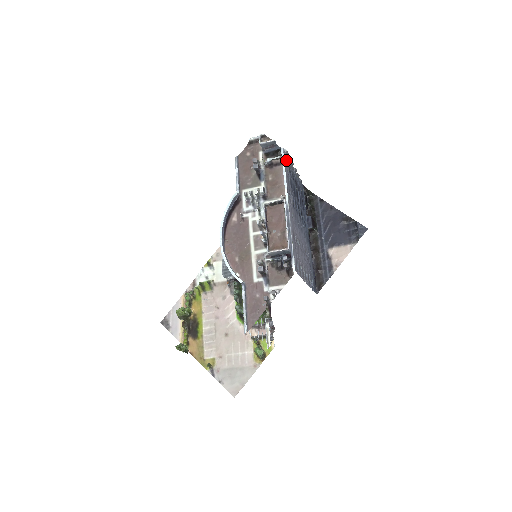
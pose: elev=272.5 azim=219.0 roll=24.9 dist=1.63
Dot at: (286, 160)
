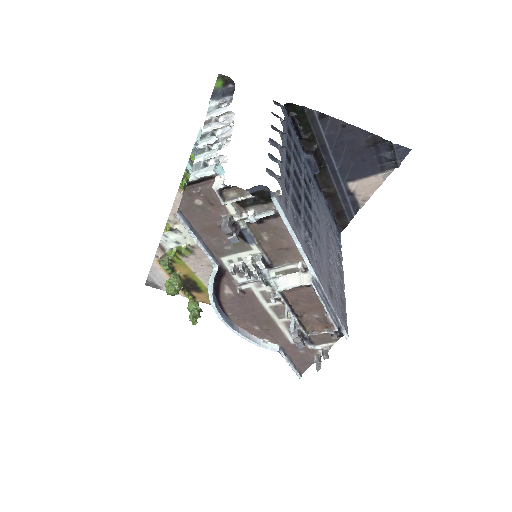
Dot at: (283, 199)
